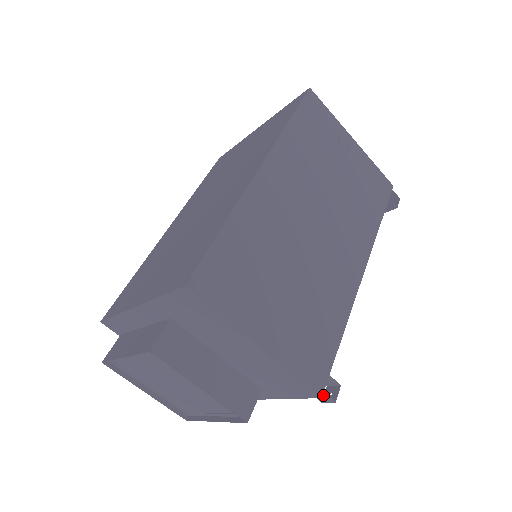
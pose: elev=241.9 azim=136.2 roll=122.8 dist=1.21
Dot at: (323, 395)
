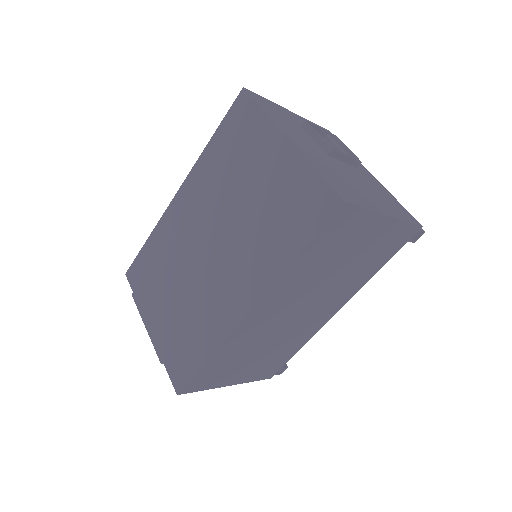
Dot at: occluded
